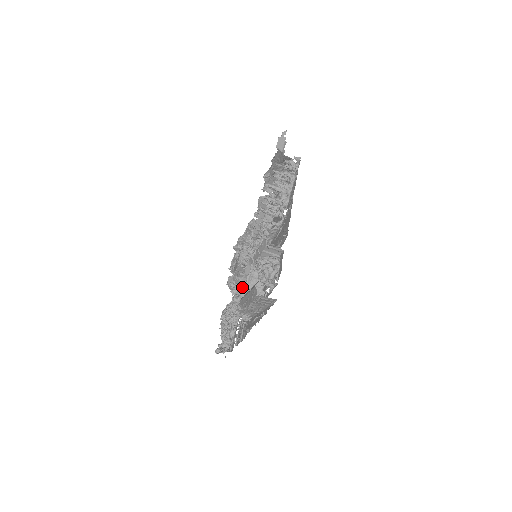
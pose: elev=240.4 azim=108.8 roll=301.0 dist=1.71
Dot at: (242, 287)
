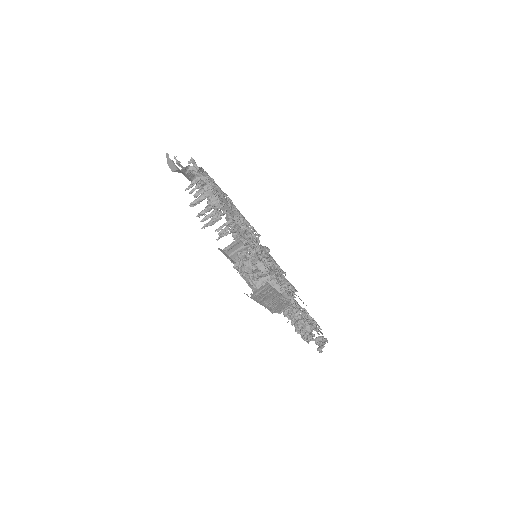
Dot at: occluded
